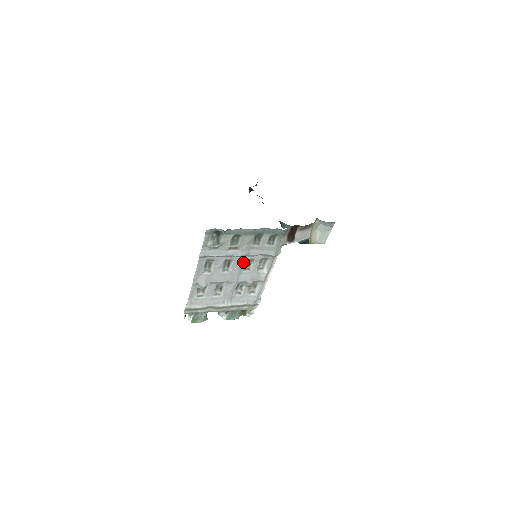
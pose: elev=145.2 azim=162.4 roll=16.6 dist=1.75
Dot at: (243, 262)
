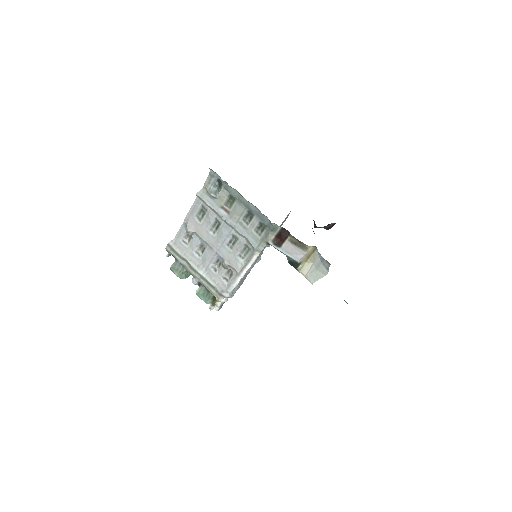
Dot at: (228, 234)
